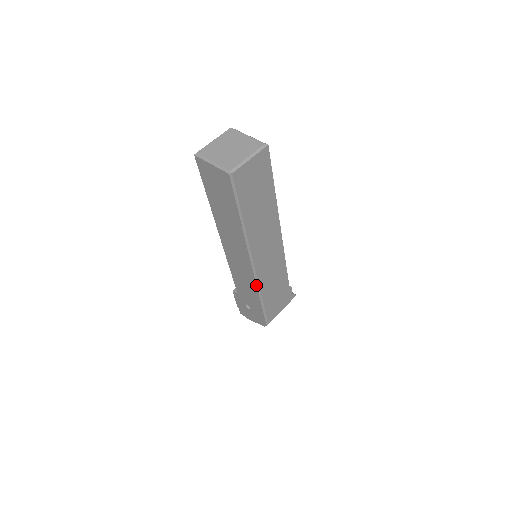
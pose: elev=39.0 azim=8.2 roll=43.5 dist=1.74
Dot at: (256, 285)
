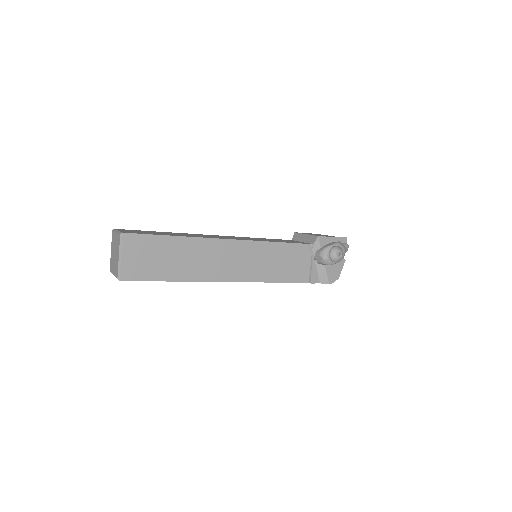
Dot at: occluded
